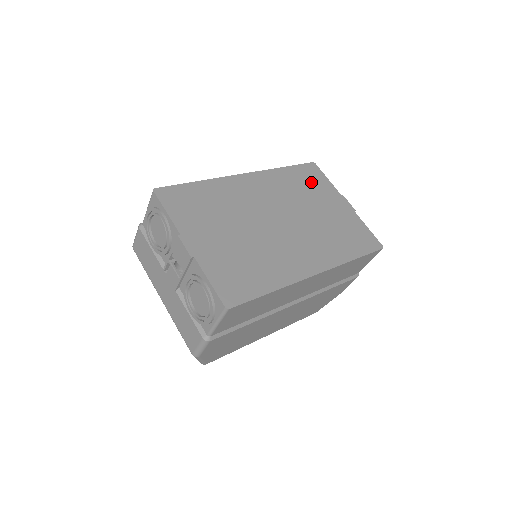
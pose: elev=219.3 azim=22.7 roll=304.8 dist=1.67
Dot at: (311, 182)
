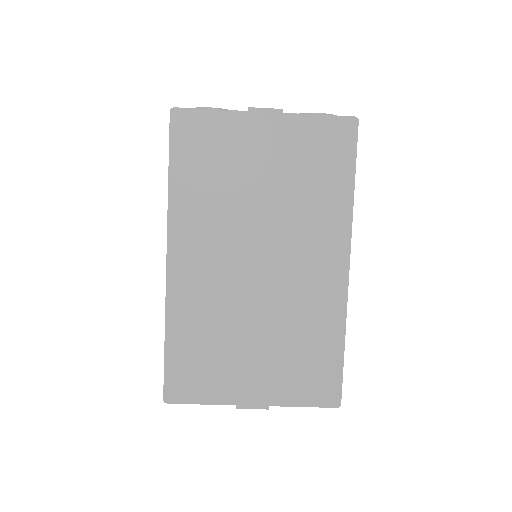
Dot at: (209, 151)
